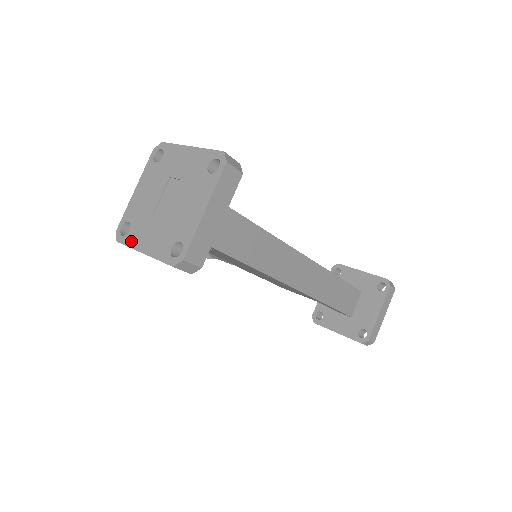
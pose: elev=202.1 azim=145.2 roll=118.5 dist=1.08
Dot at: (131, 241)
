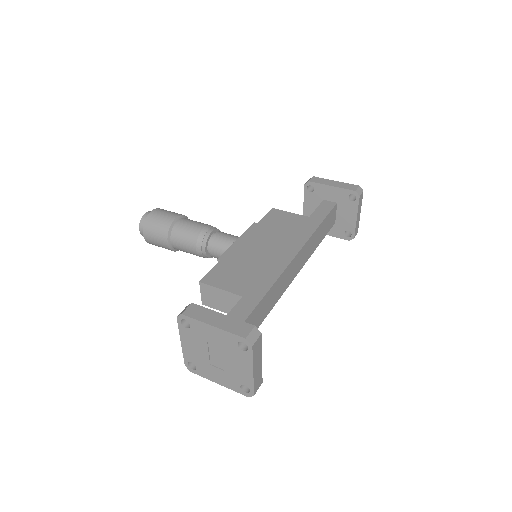
Dot at: (203, 375)
